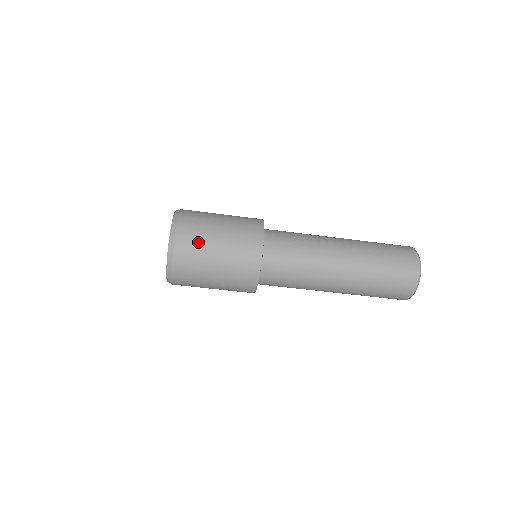
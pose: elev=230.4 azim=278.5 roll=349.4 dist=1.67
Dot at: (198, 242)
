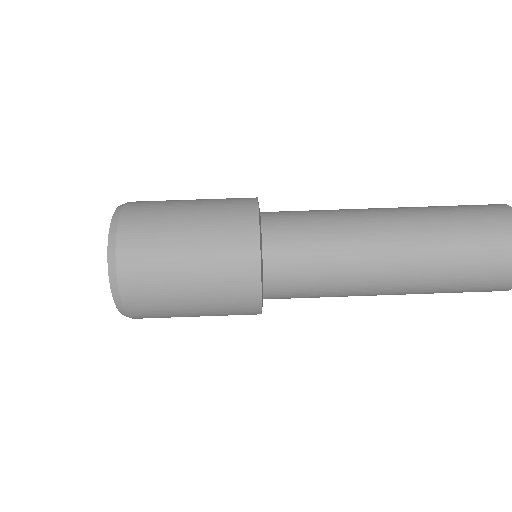
Dot at: (155, 222)
